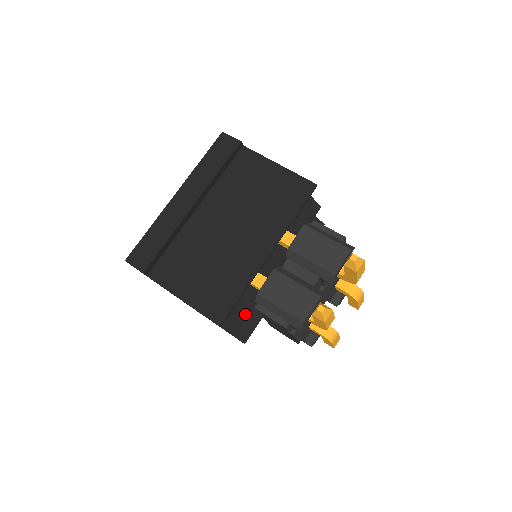
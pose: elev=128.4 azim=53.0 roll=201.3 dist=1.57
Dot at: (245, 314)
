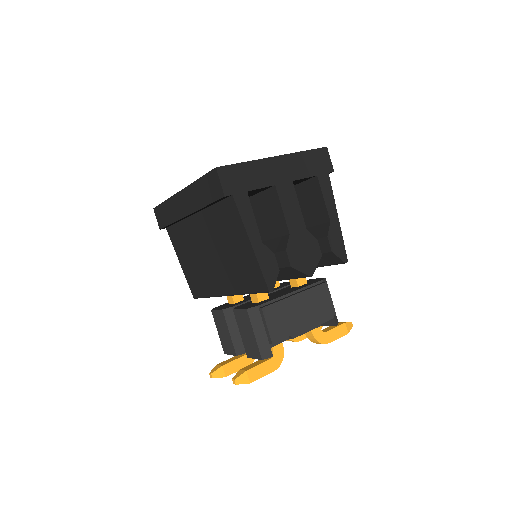
Dot at: occluded
